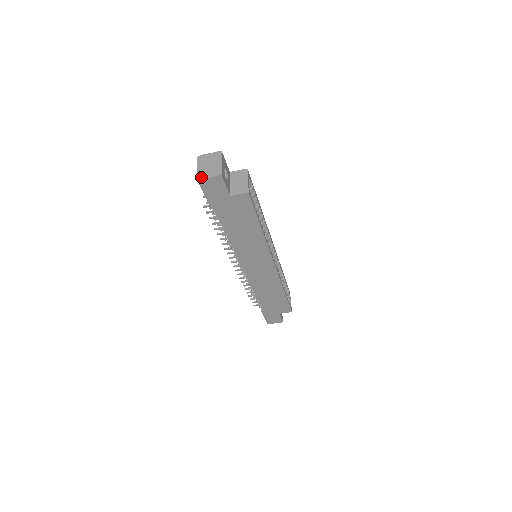
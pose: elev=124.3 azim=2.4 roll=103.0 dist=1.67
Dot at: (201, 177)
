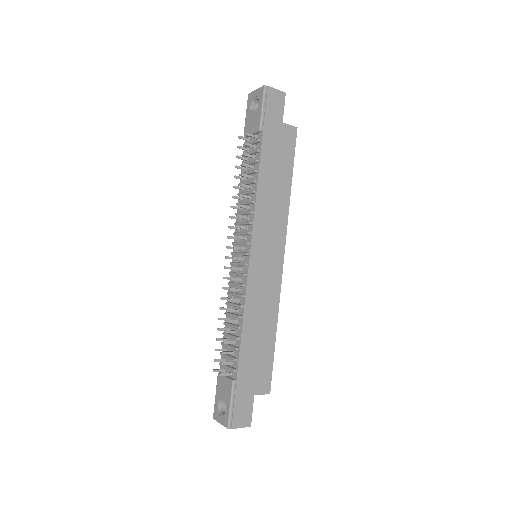
Dot at: (268, 87)
